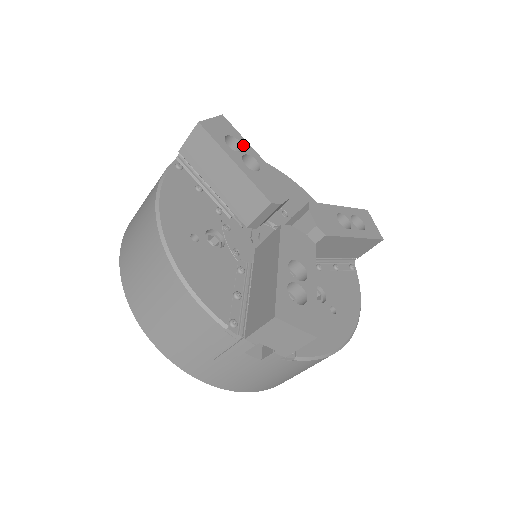
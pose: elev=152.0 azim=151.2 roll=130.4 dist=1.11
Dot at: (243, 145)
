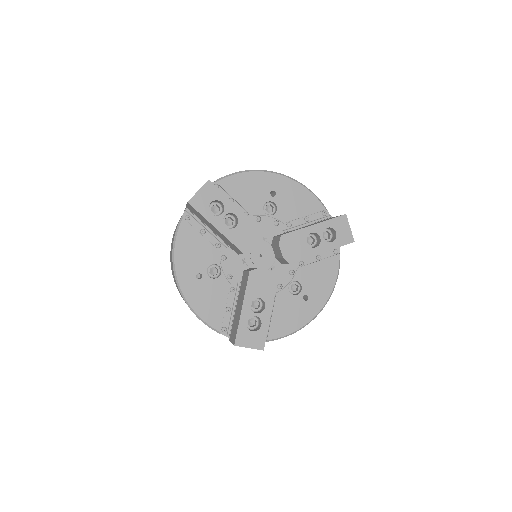
Dot at: (225, 205)
